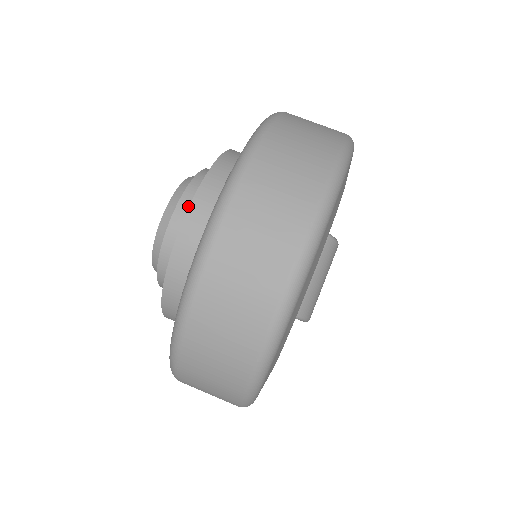
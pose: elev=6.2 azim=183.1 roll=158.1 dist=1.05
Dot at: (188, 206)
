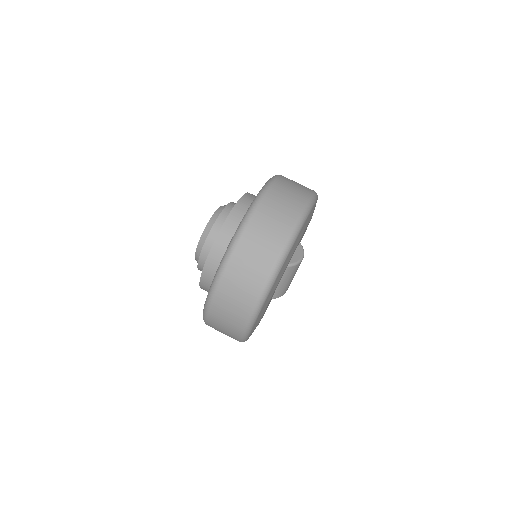
Dot at: (207, 254)
